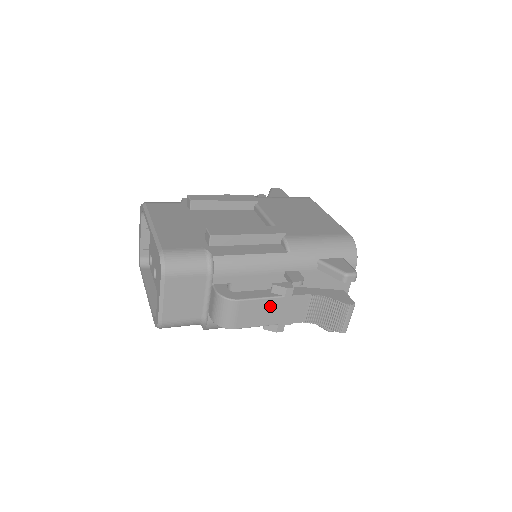
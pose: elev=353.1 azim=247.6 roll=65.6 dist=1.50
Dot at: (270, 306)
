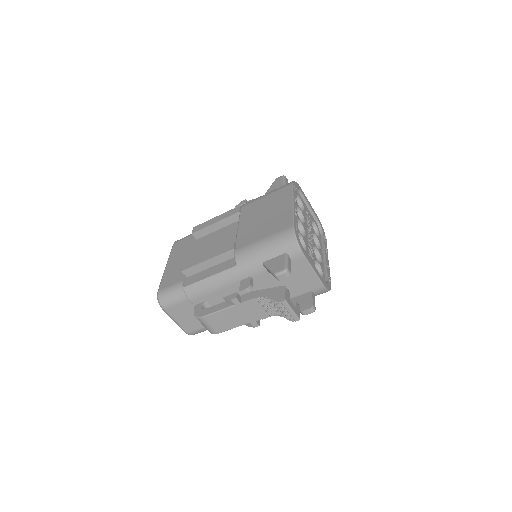
Dot at: (230, 314)
